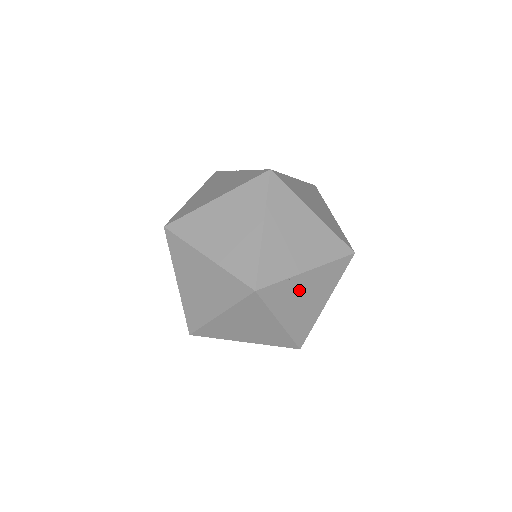
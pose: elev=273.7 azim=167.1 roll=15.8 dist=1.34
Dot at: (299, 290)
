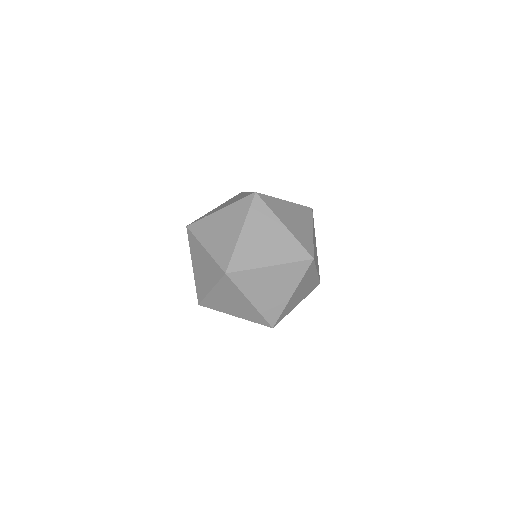
Dot at: (216, 224)
